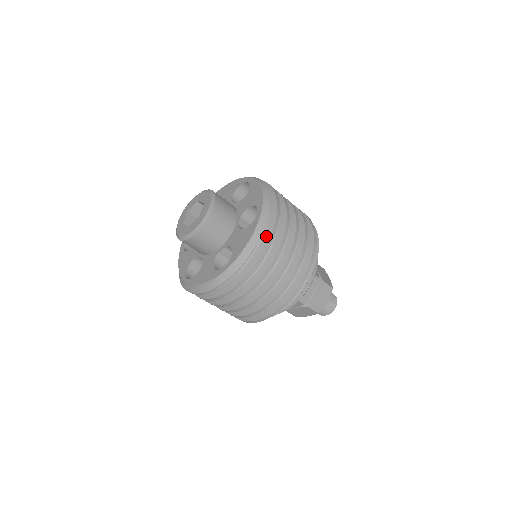
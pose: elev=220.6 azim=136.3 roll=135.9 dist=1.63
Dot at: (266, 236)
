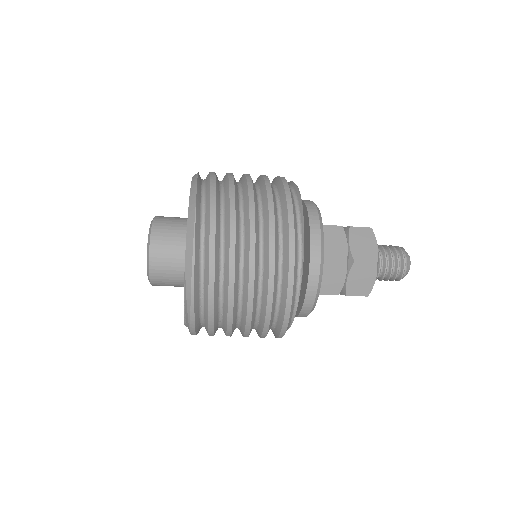
Dot at: (207, 194)
